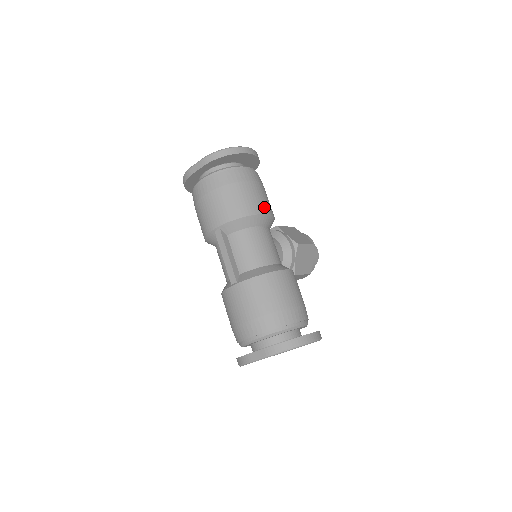
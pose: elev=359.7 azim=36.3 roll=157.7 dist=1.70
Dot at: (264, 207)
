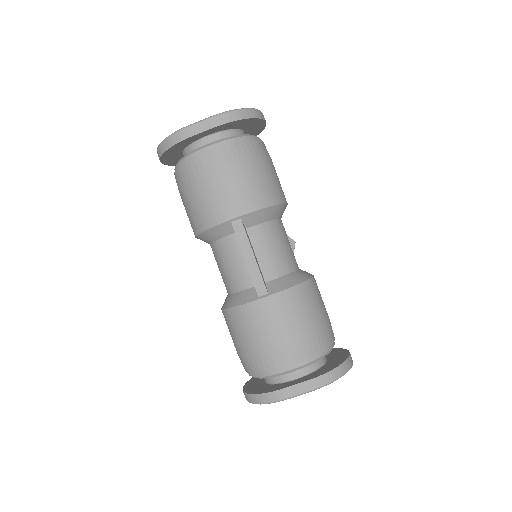
Dot at: occluded
